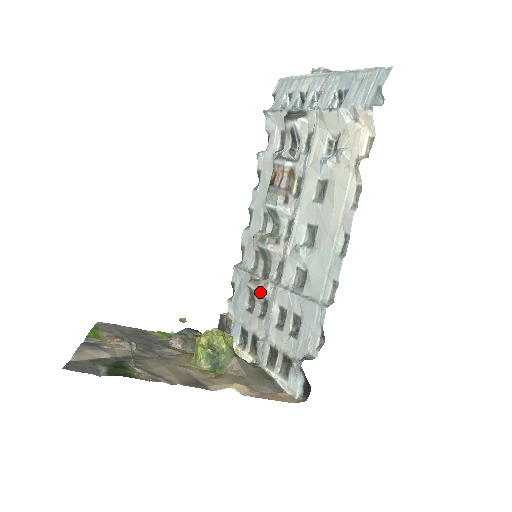
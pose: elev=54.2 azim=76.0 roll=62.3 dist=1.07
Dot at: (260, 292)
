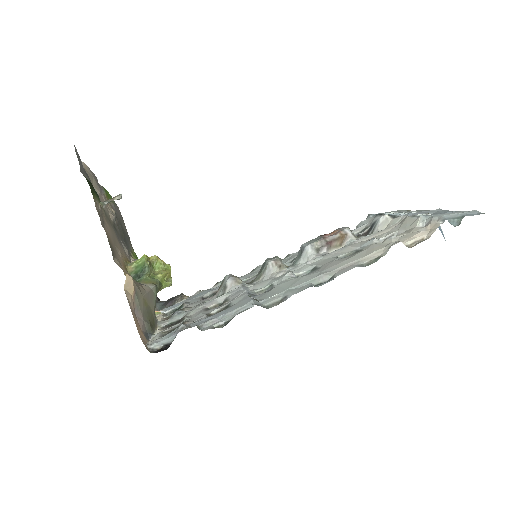
Dot at: (227, 283)
